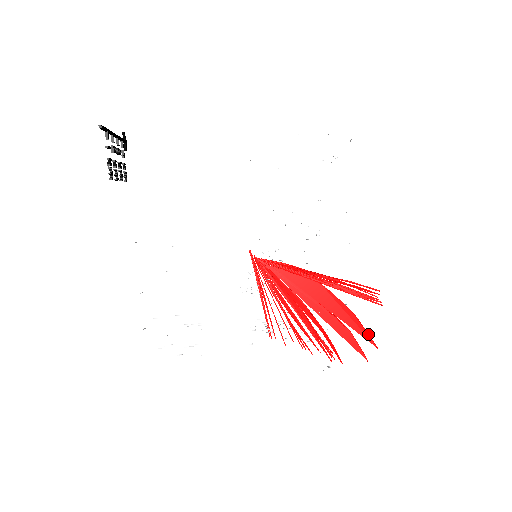
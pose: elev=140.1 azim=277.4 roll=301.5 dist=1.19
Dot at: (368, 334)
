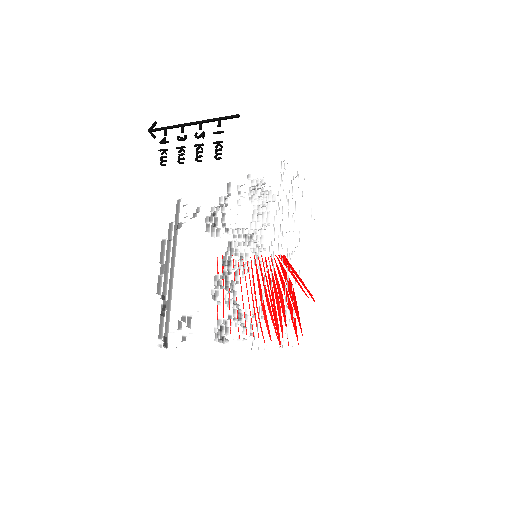
Dot at: (300, 324)
